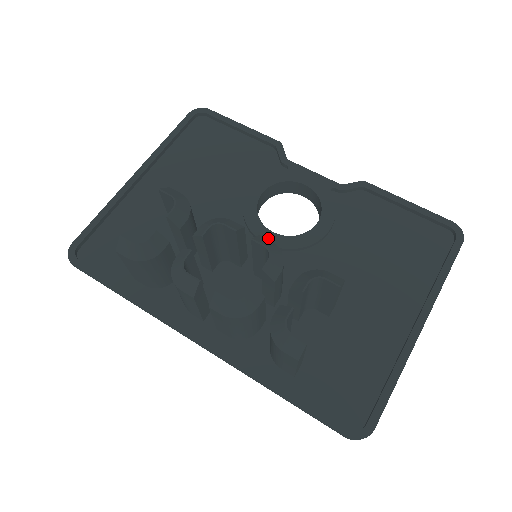
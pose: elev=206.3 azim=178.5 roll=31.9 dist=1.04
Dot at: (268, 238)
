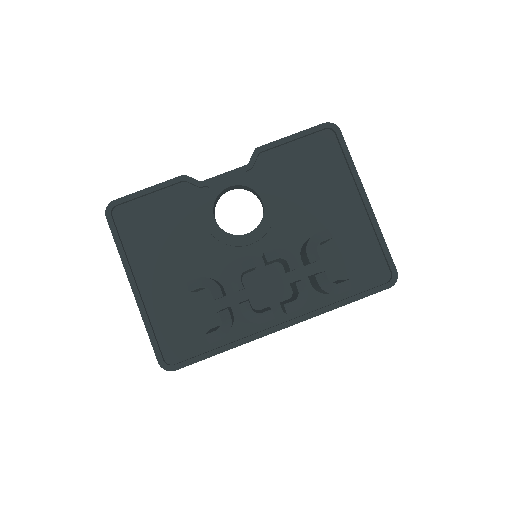
Dot at: (250, 240)
